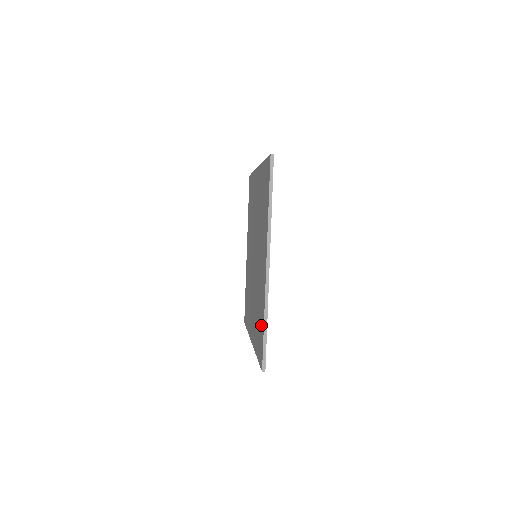
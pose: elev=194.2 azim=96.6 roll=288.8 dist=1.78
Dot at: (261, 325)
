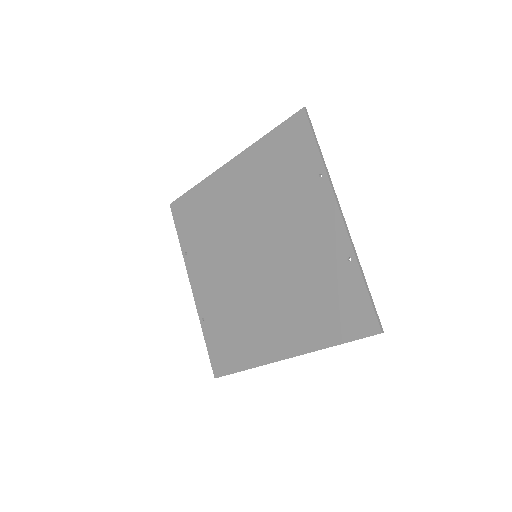
Dot at: (347, 290)
